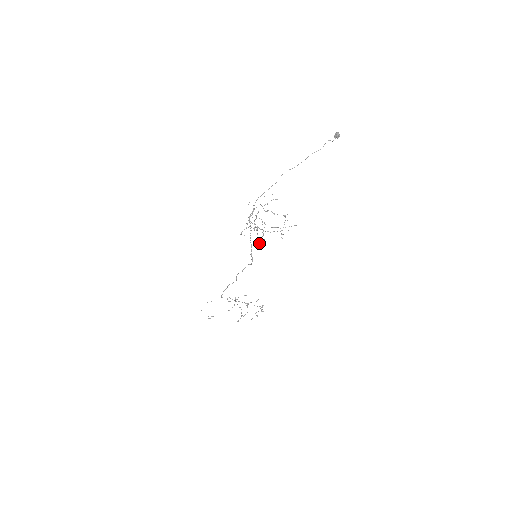
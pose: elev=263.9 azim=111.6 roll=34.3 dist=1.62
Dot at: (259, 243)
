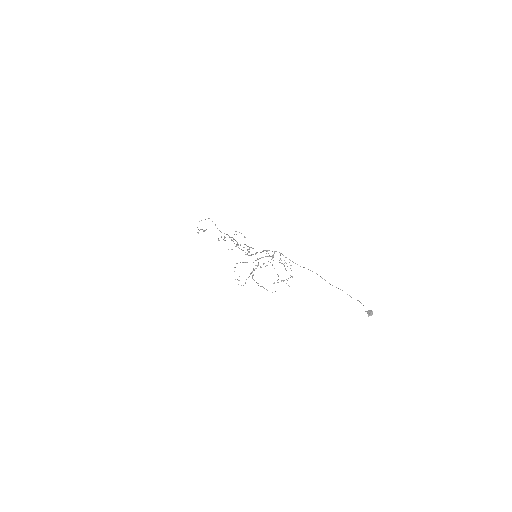
Dot at: occluded
